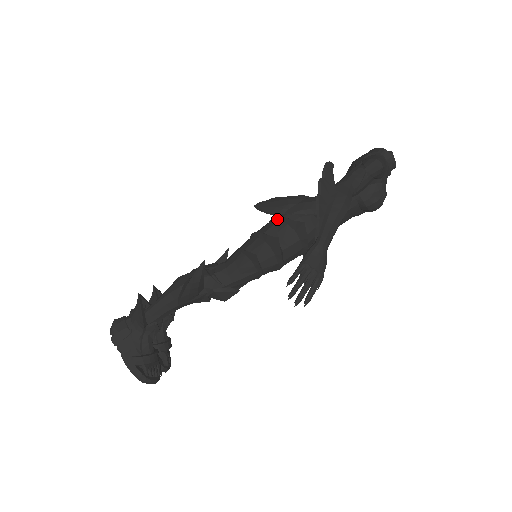
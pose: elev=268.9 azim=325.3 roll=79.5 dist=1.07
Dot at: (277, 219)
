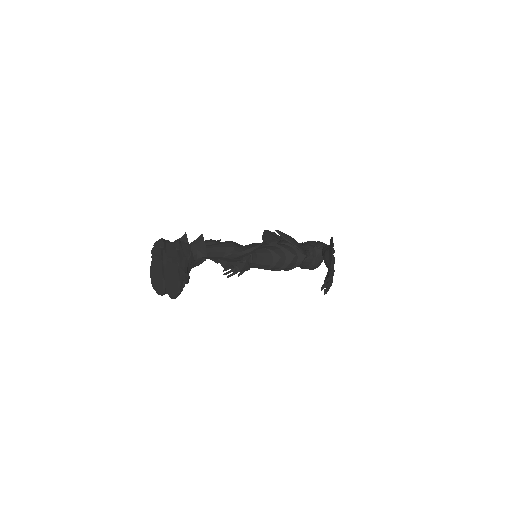
Dot at: (290, 245)
